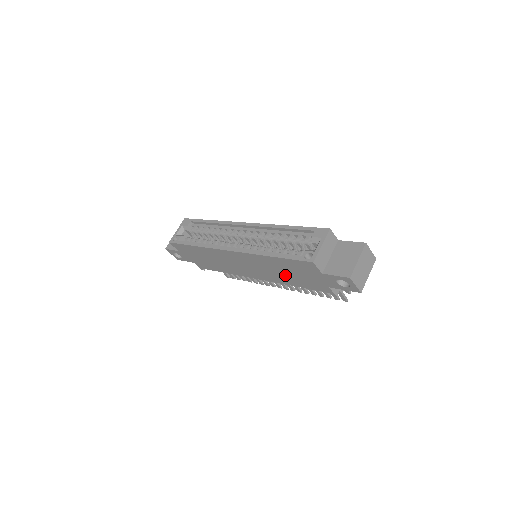
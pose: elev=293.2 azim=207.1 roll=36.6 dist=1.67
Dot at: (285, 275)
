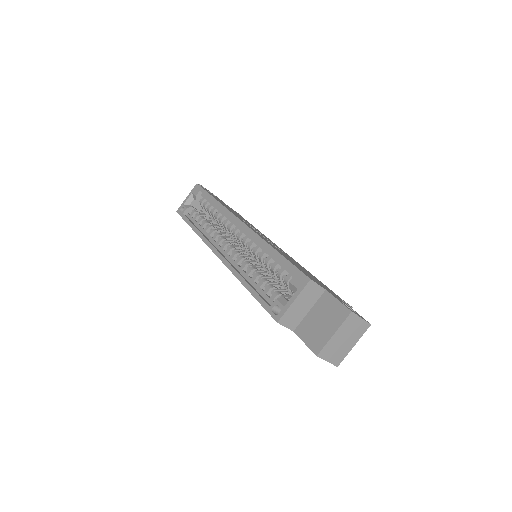
Dot at: occluded
